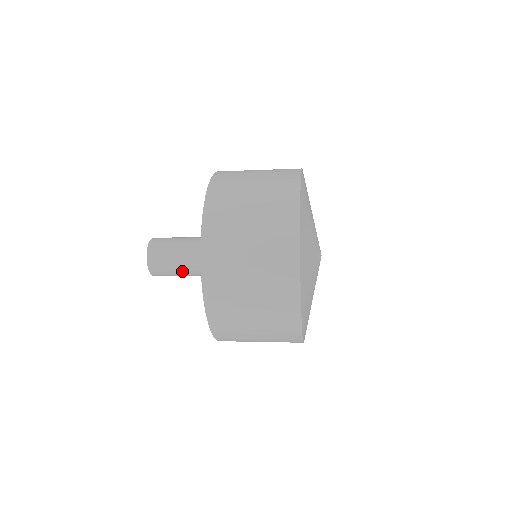
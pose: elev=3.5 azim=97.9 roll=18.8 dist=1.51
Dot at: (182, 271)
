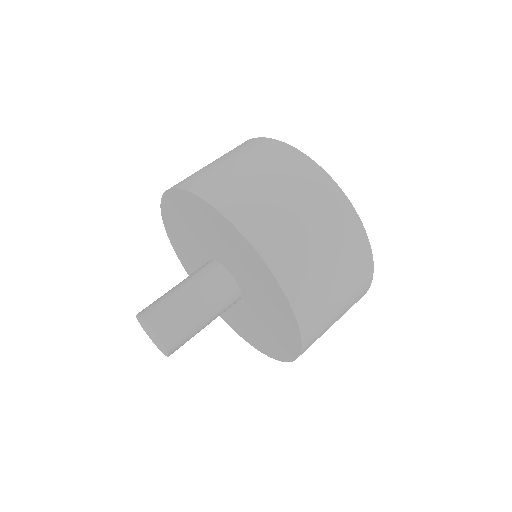
Dot at: (203, 328)
